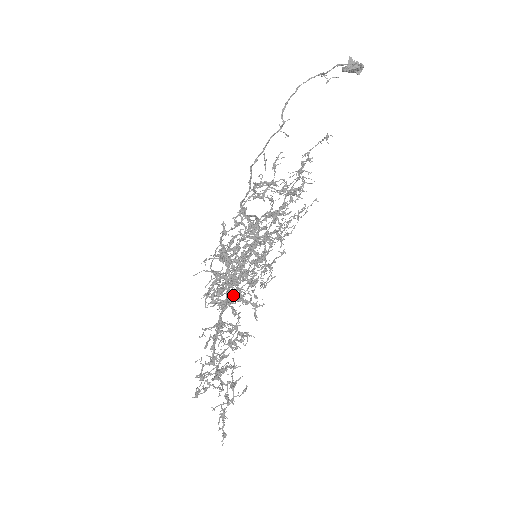
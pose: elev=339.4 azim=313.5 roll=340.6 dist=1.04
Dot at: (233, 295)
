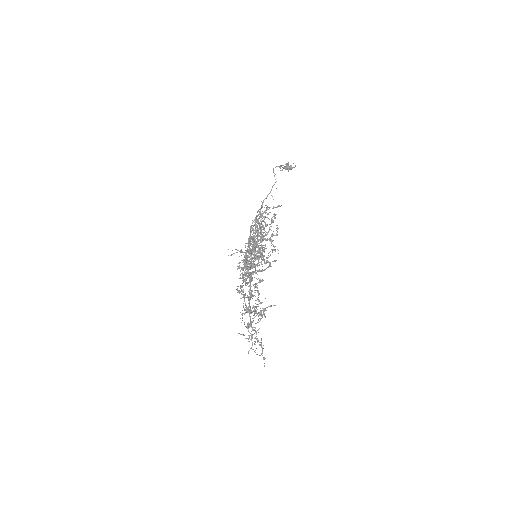
Dot at: occluded
